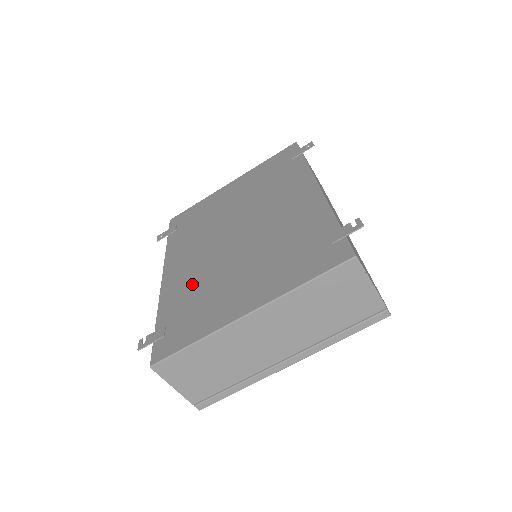
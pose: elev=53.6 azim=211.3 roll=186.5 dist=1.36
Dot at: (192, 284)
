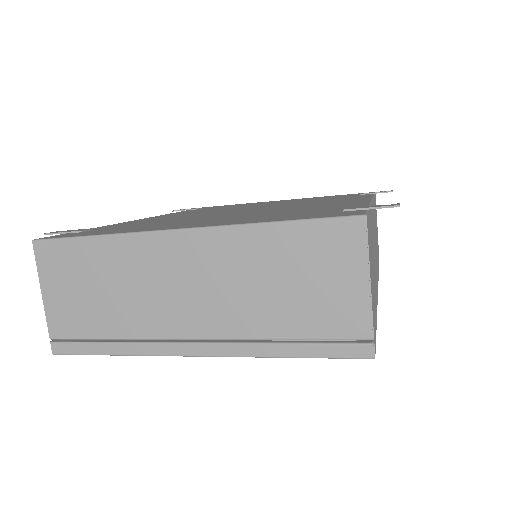
Dot at: (161, 220)
